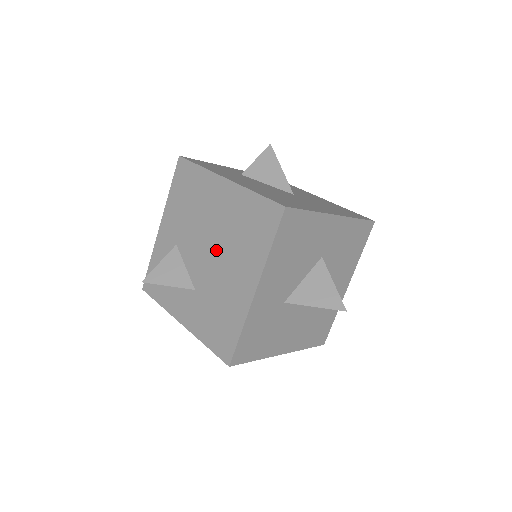
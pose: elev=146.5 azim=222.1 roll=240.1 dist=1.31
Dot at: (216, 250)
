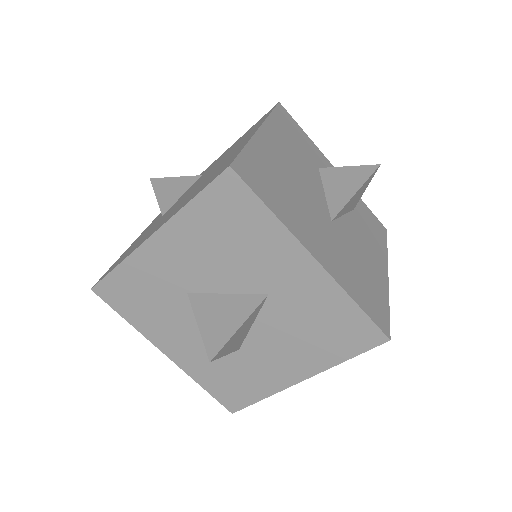
Dot at: (193, 188)
